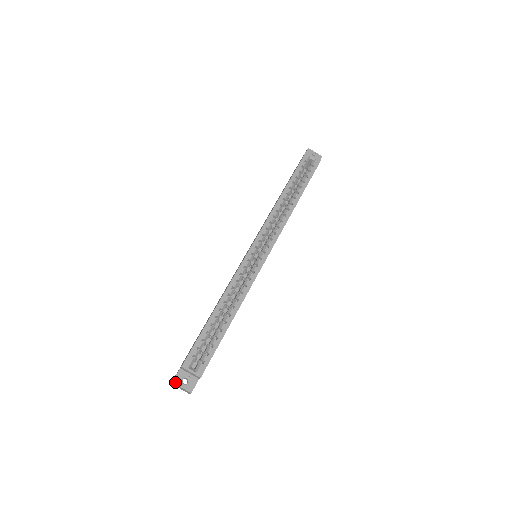
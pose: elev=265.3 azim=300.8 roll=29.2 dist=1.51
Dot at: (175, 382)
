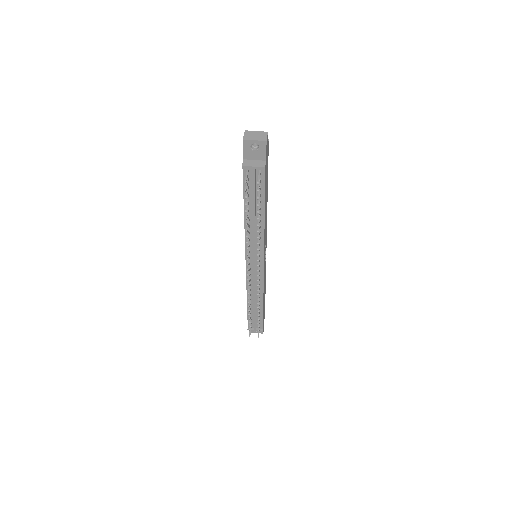
Dot at: (247, 132)
